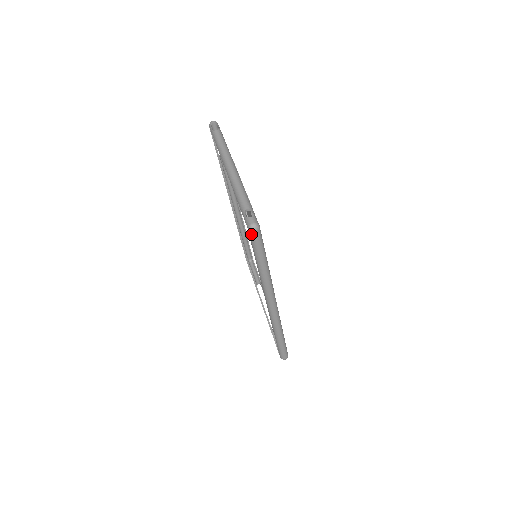
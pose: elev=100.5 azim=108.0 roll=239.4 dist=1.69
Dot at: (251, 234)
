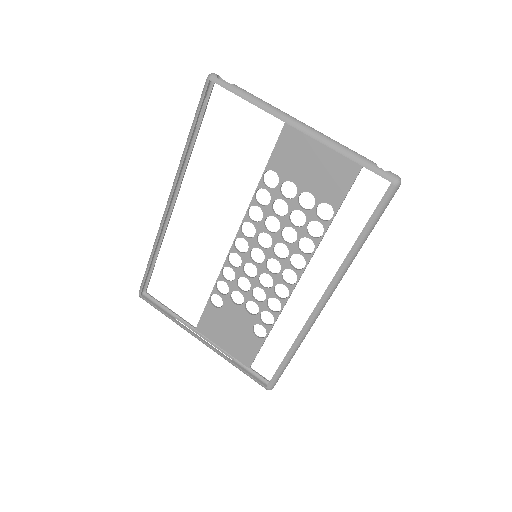
Dot at: (395, 190)
